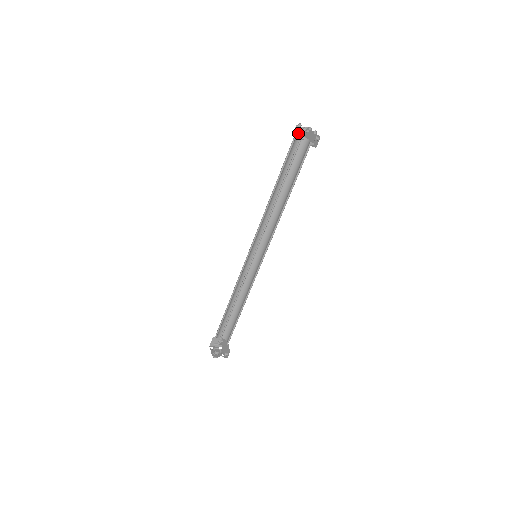
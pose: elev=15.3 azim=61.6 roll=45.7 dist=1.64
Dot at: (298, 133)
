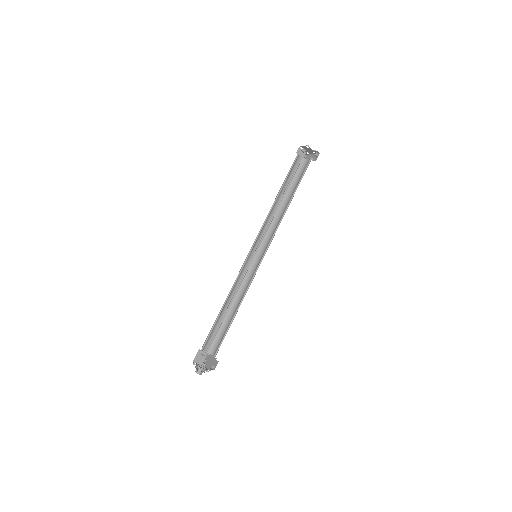
Dot at: (302, 150)
